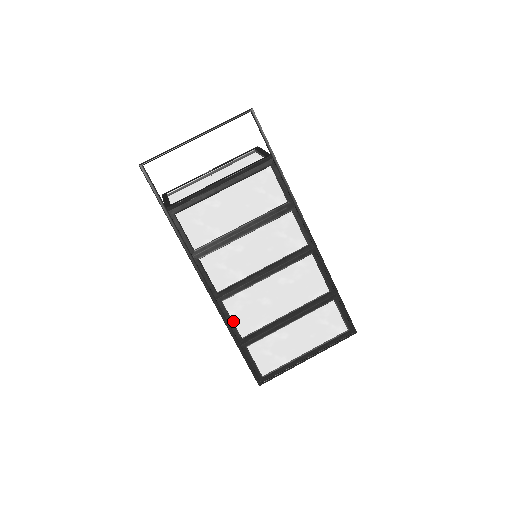
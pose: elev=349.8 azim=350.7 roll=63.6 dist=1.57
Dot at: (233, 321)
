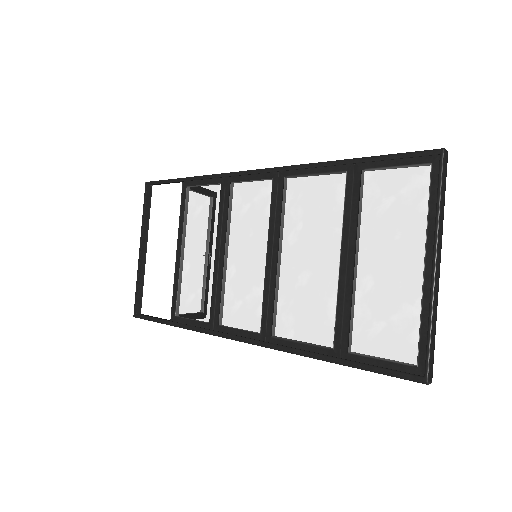
Dot at: (302, 342)
